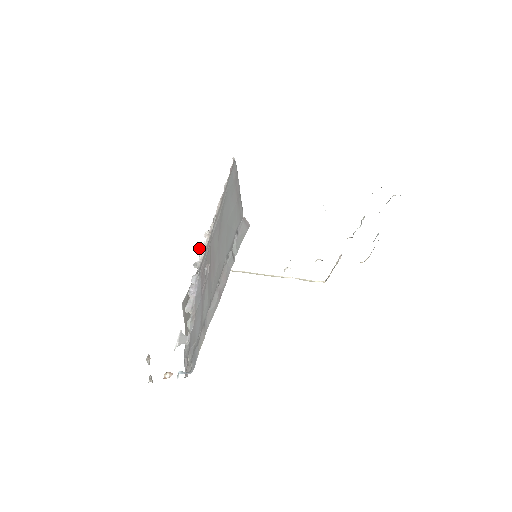
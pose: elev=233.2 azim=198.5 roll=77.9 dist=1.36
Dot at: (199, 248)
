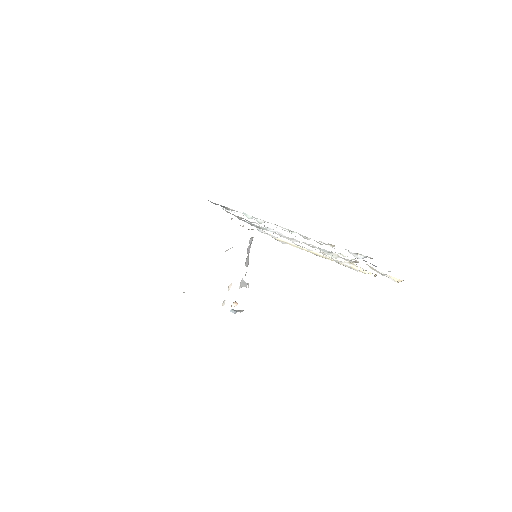
Dot at: occluded
